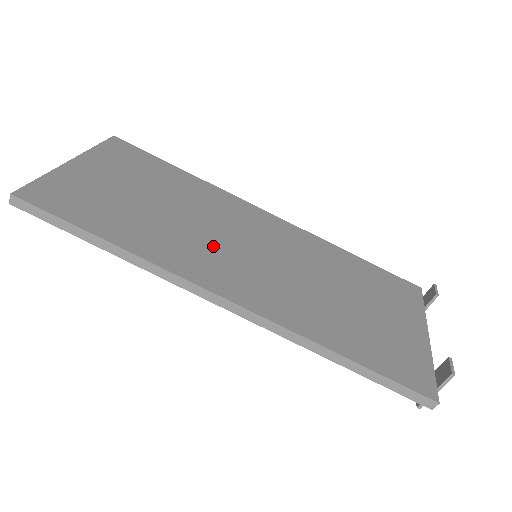
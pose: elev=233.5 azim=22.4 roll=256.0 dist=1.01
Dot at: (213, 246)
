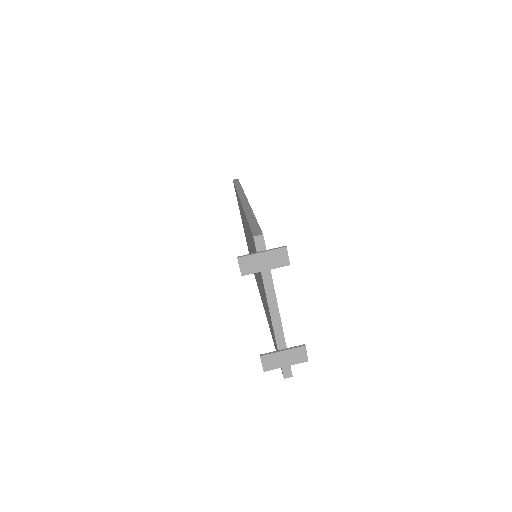
Dot at: occluded
